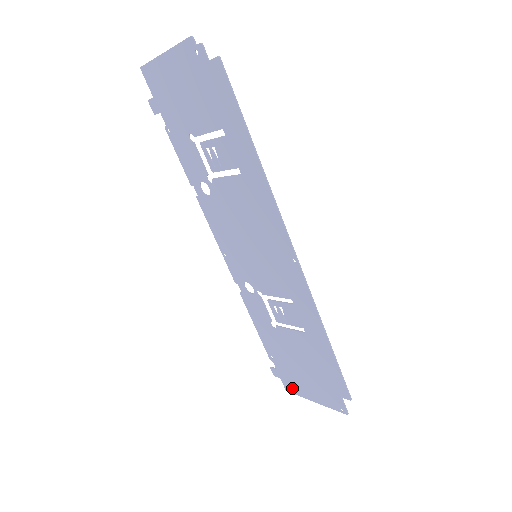
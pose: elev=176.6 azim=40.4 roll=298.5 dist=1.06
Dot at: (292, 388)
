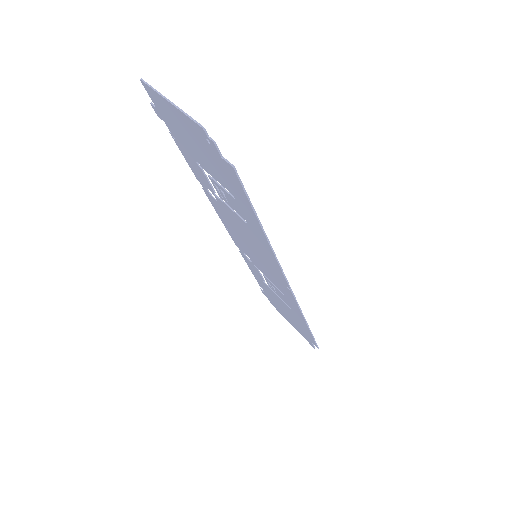
Dot at: (276, 308)
